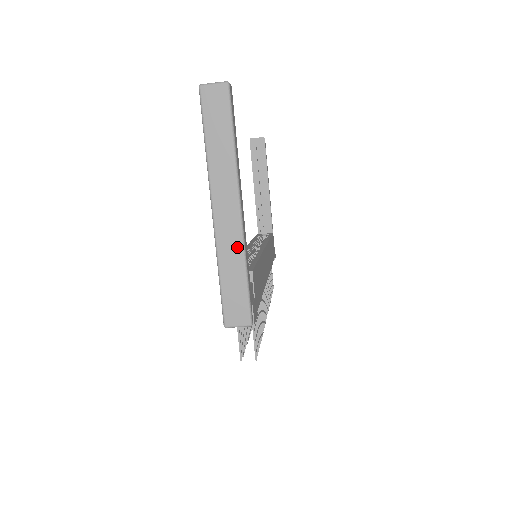
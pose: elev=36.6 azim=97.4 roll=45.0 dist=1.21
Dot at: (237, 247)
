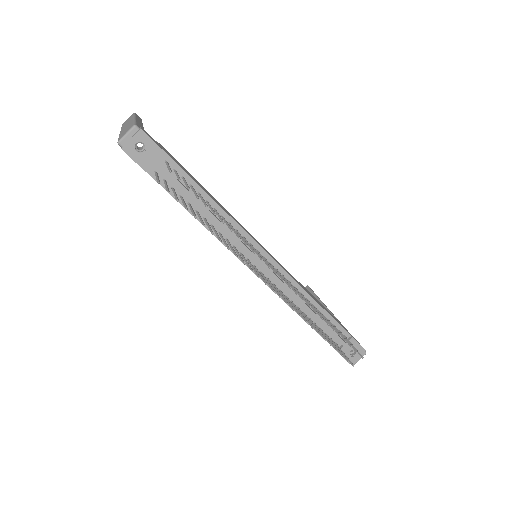
Dot at: (130, 123)
